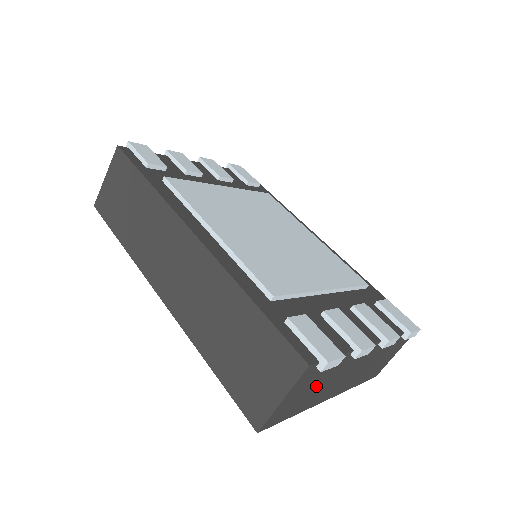
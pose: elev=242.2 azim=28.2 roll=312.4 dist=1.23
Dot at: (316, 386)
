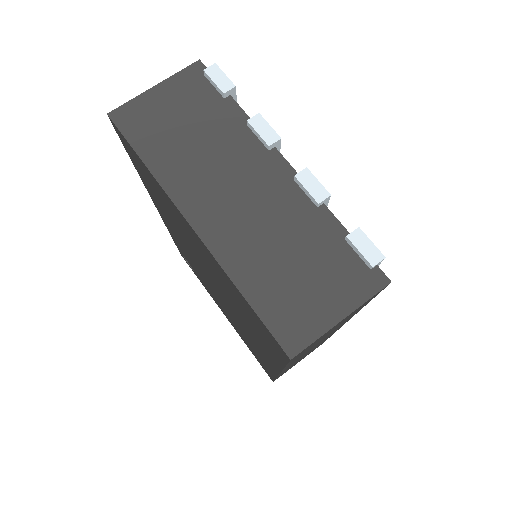
Dot at: (191, 131)
